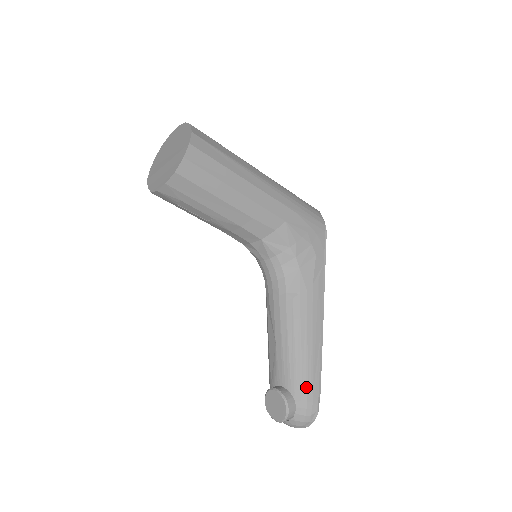
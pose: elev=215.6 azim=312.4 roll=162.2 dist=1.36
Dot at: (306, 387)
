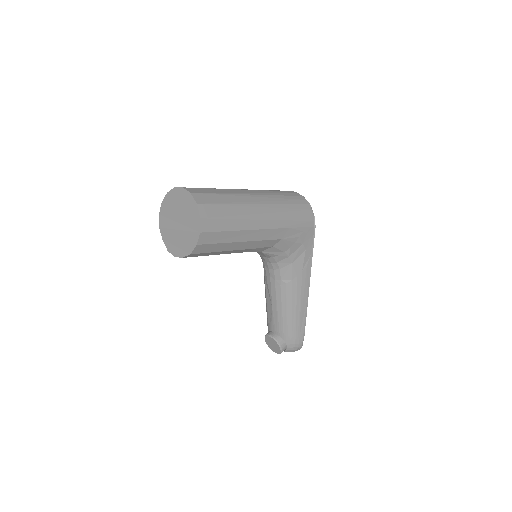
Dot at: (294, 337)
